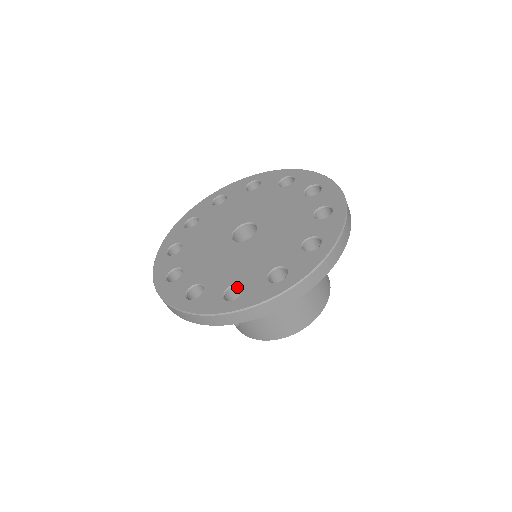
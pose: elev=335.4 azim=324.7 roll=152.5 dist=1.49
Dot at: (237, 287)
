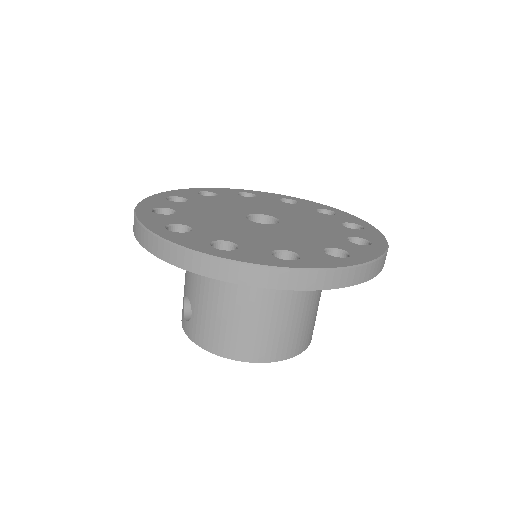
Dot at: (231, 246)
